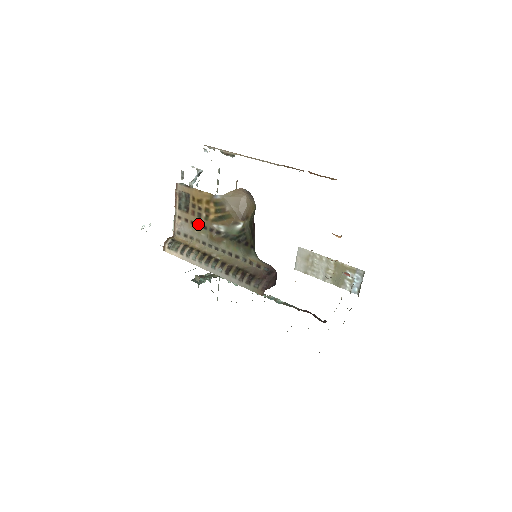
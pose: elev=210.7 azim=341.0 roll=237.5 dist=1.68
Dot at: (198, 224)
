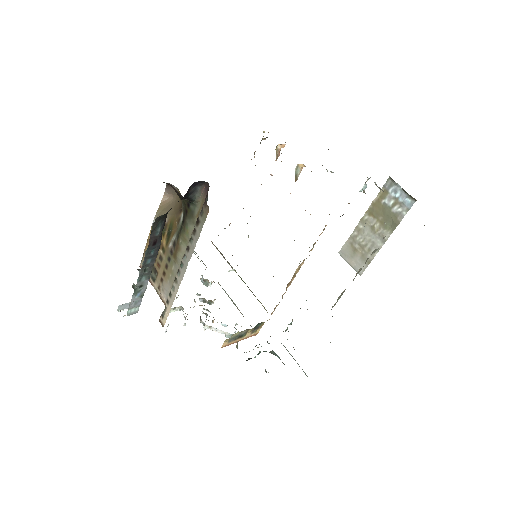
Dot at: (166, 266)
